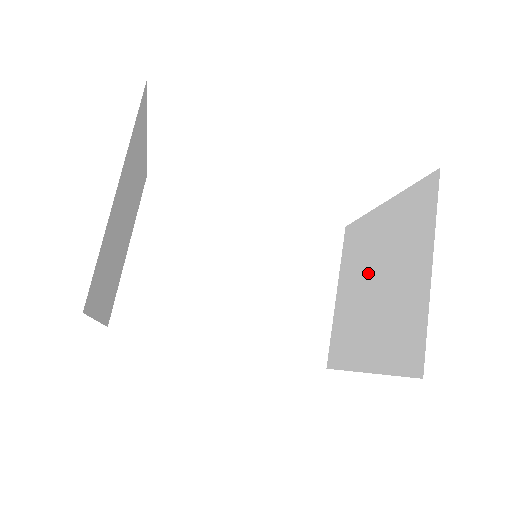
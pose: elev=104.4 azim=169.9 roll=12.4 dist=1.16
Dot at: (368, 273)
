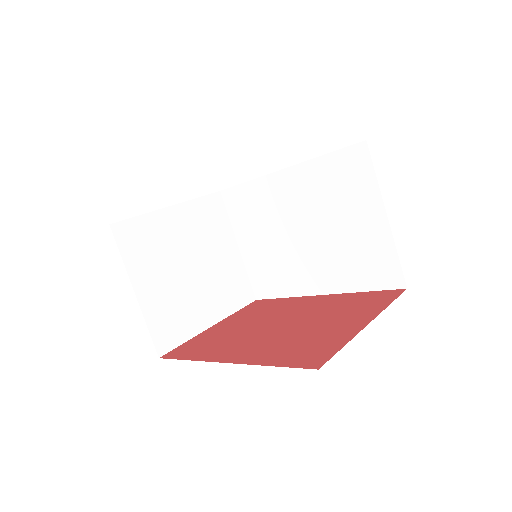
Dot at: occluded
